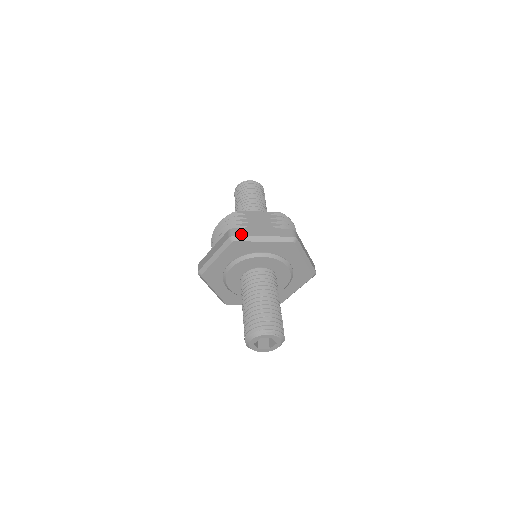
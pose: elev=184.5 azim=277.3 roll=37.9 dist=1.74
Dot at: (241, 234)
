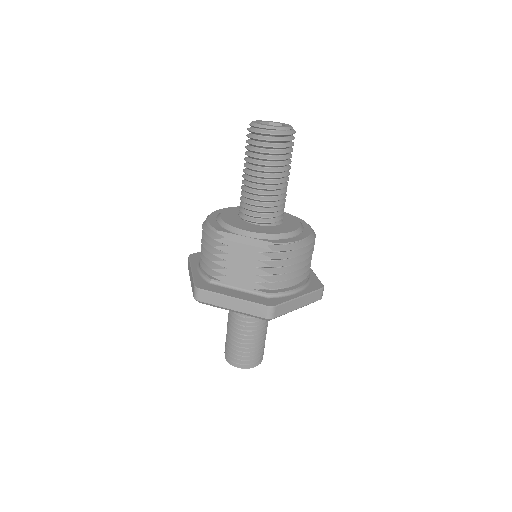
Dot at: (206, 301)
